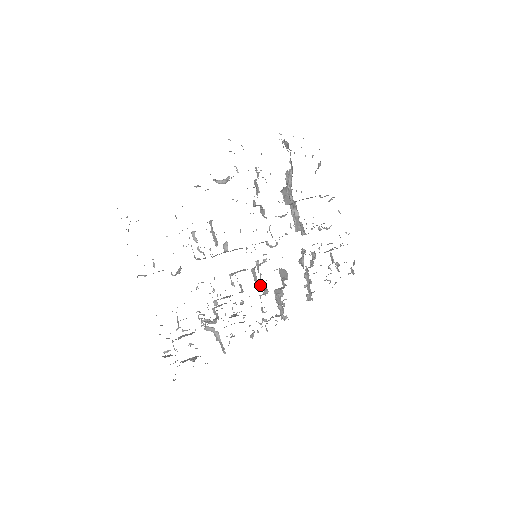
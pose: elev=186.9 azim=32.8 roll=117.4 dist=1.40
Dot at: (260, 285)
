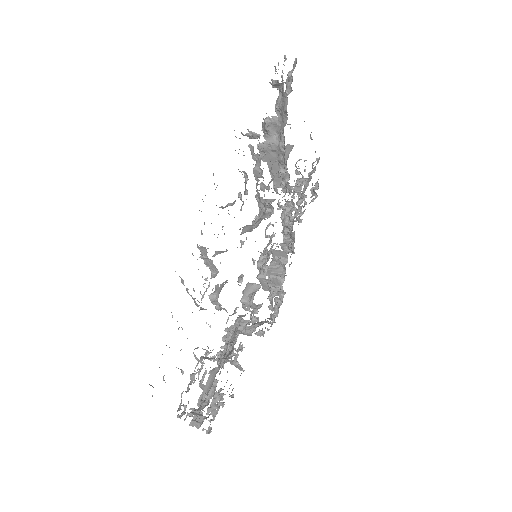
Dot at: (269, 289)
